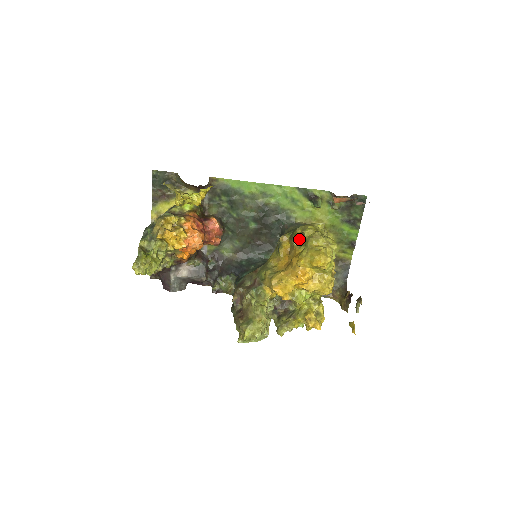
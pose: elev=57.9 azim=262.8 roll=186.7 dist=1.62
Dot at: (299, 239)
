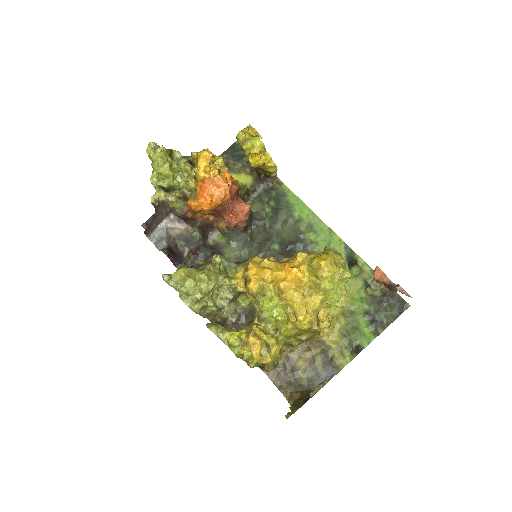
Dot at: occluded
